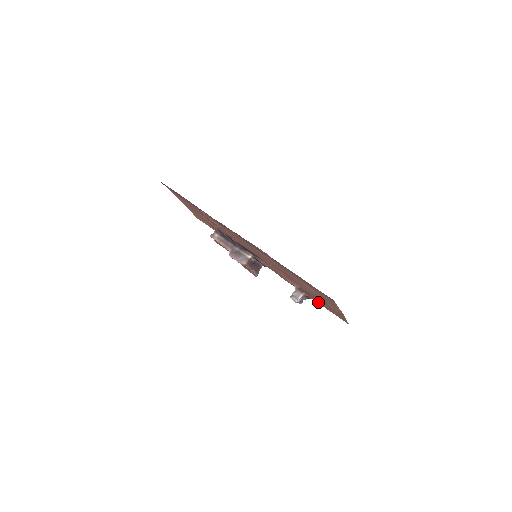
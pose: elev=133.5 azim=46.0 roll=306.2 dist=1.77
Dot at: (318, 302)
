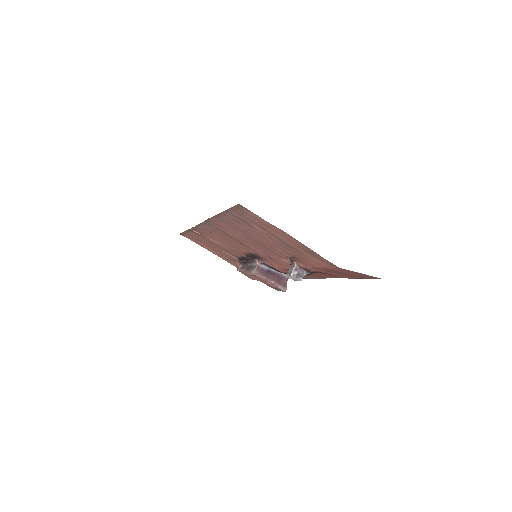
Dot at: (308, 264)
